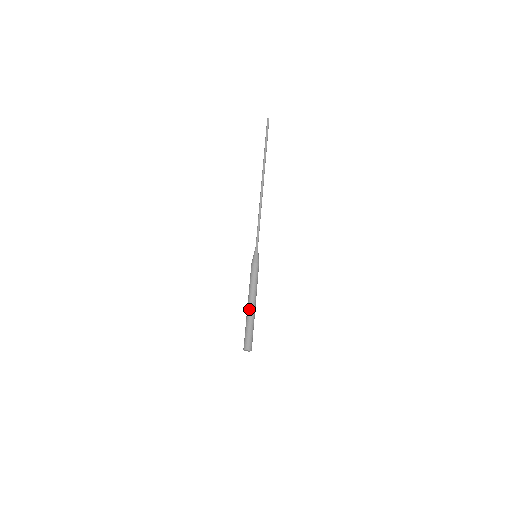
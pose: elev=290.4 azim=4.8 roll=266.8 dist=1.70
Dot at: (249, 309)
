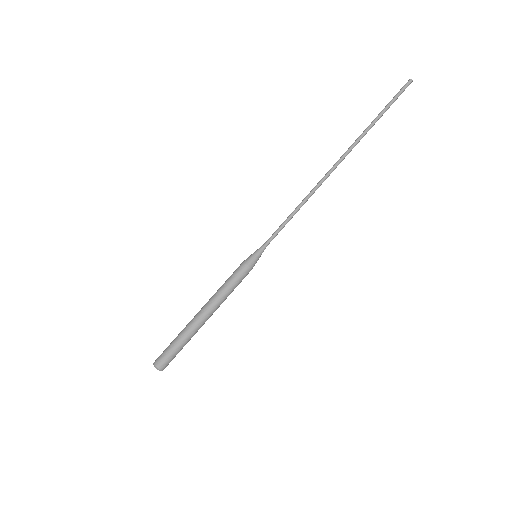
Dot at: (199, 321)
